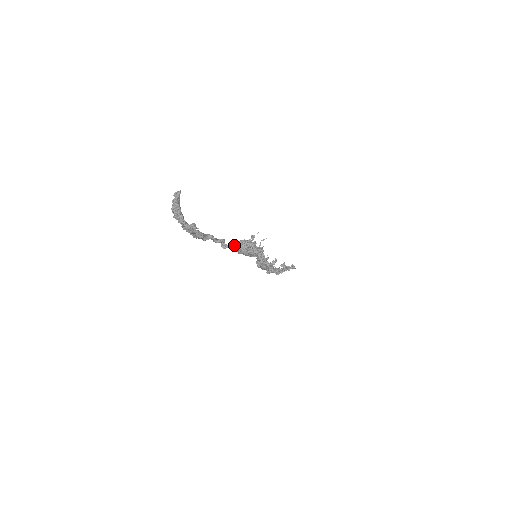
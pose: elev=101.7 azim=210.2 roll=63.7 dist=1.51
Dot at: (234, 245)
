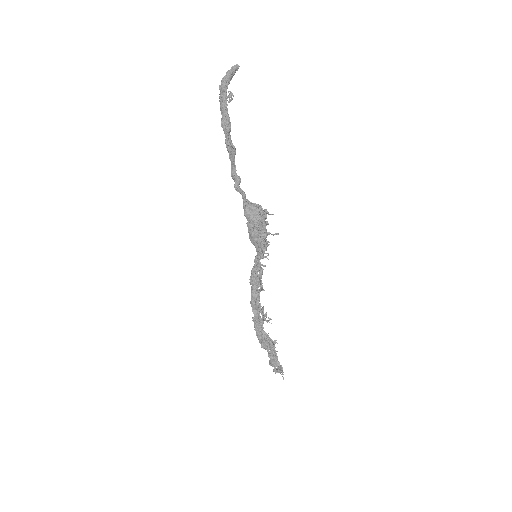
Dot at: (245, 200)
